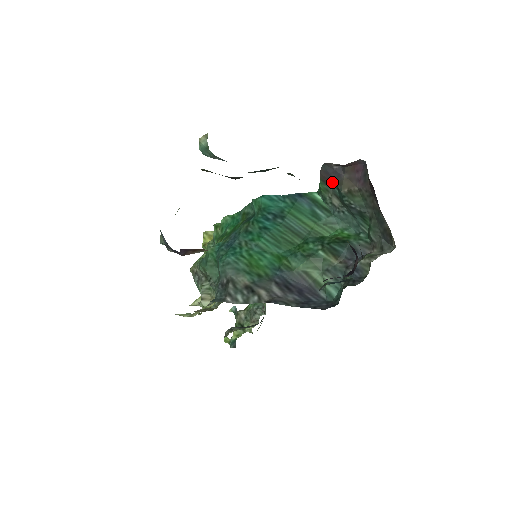
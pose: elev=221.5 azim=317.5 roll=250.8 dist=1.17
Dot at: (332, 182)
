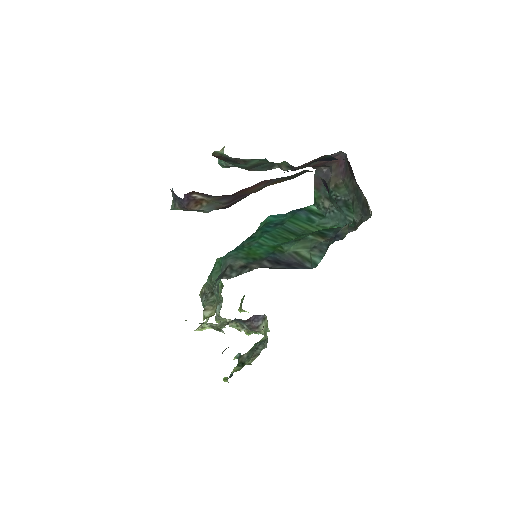
Dot at: (323, 186)
